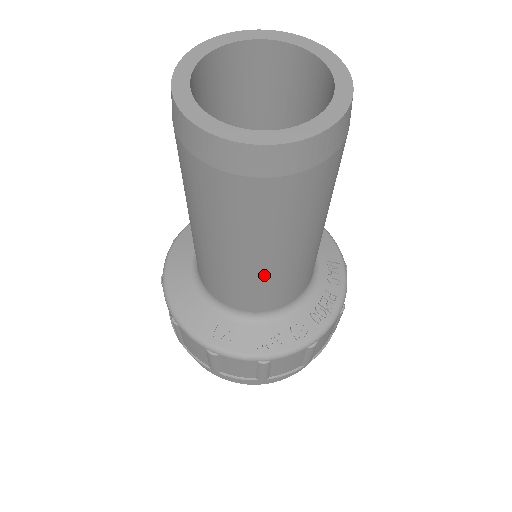
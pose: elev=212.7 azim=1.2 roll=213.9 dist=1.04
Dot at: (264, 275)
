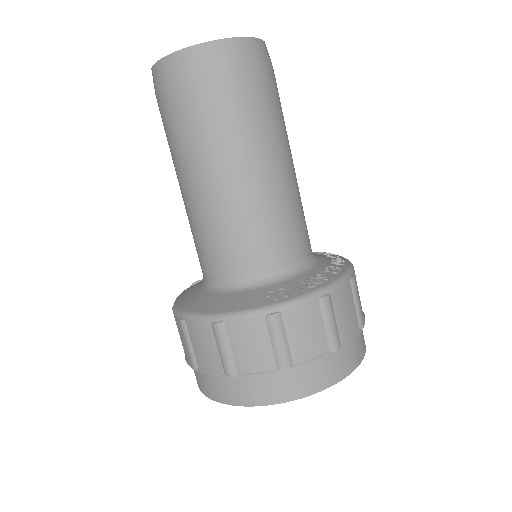
Dot at: (275, 195)
